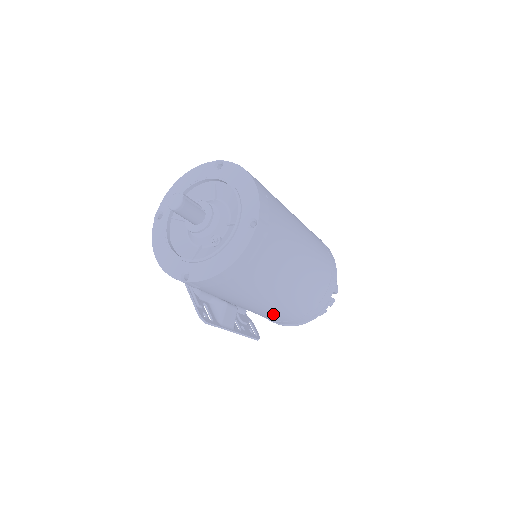
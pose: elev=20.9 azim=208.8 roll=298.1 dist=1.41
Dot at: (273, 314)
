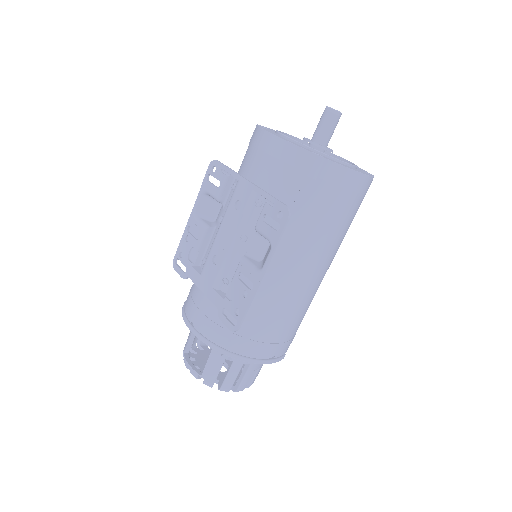
Dot at: (271, 306)
